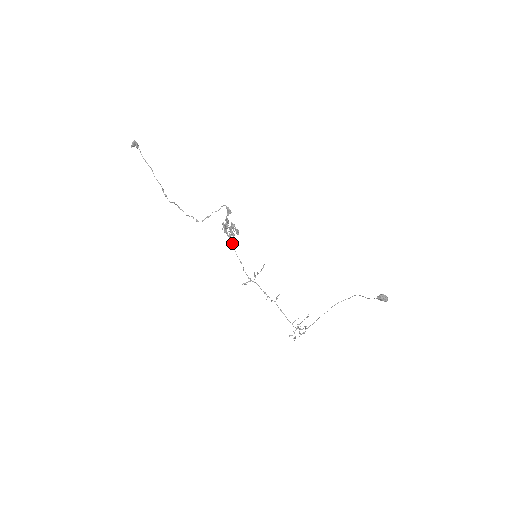
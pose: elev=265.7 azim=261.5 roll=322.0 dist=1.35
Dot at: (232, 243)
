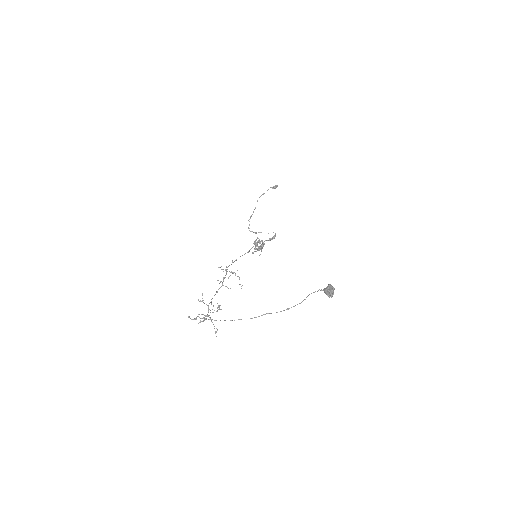
Dot at: occluded
